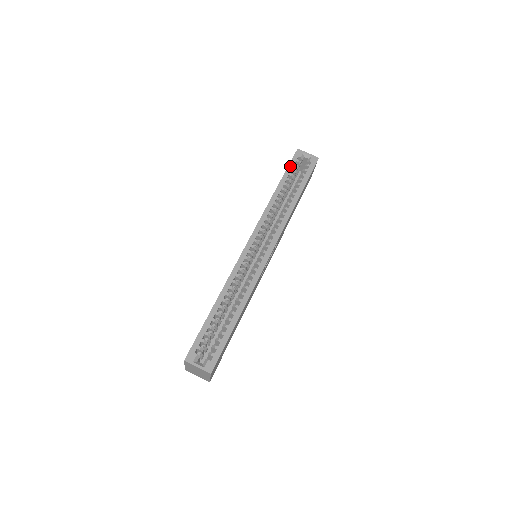
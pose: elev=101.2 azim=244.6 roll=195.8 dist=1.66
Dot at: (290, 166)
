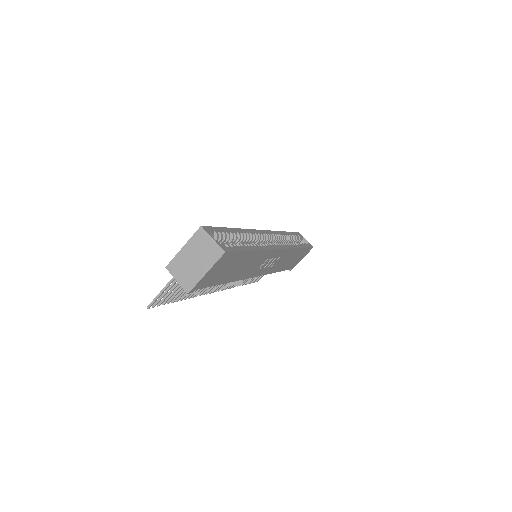
Dot at: (295, 233)
